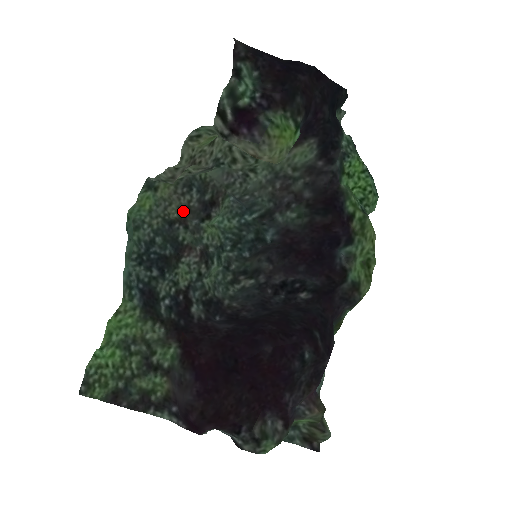
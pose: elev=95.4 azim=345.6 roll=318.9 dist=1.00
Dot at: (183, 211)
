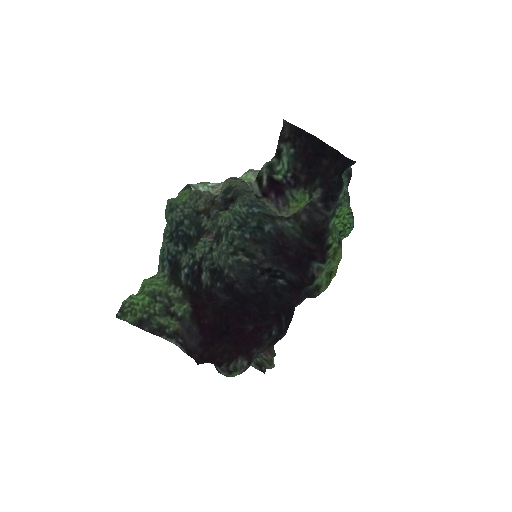
Dot at: (209, 203)
